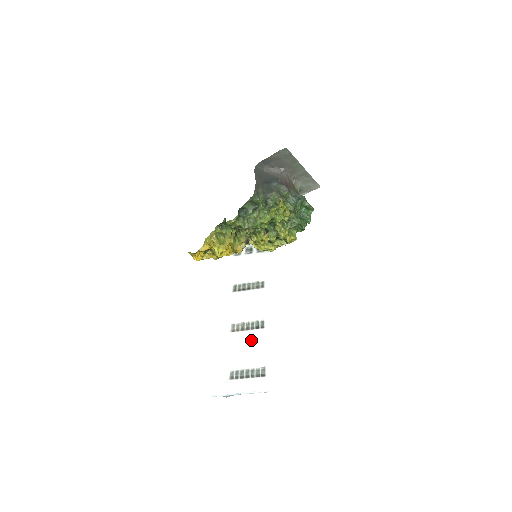
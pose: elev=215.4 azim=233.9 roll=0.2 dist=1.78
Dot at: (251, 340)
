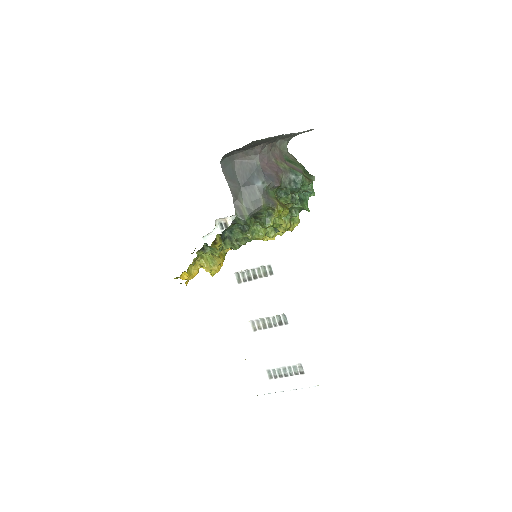
Dot at: (278, 339)
